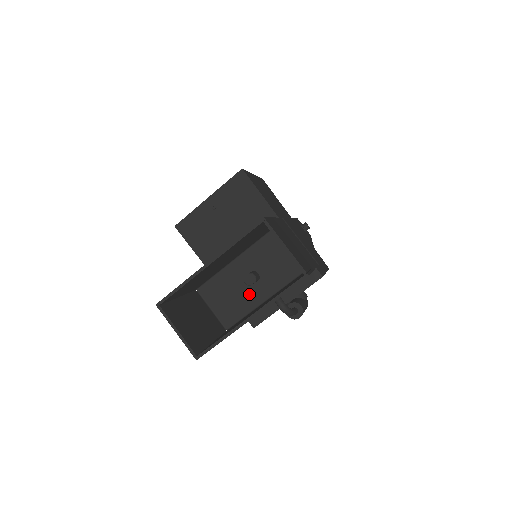
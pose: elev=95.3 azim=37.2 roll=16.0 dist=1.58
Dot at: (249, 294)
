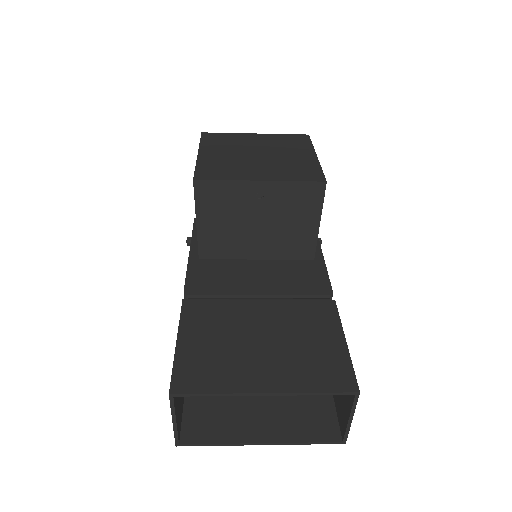
Dot at: occluded
